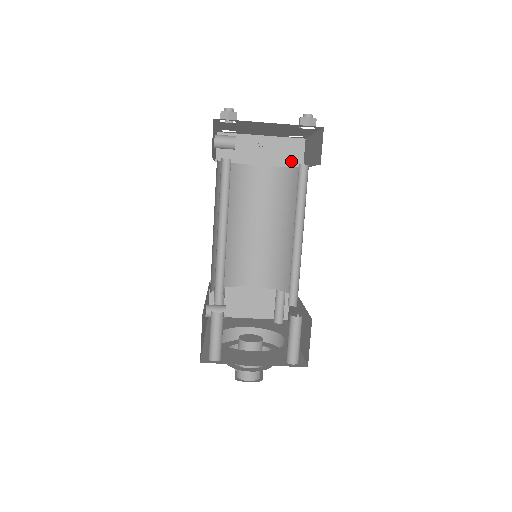
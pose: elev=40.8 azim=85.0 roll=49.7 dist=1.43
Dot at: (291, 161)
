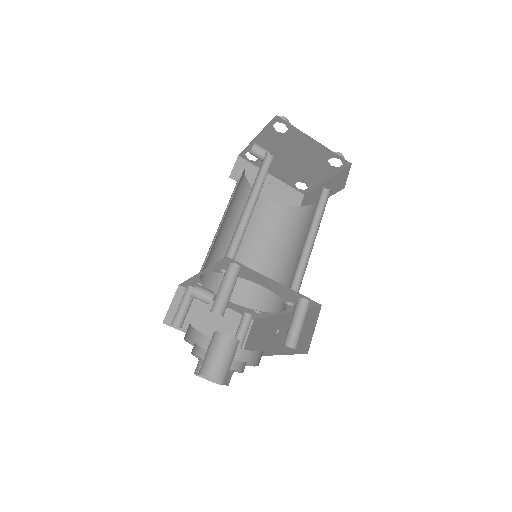
Dot at: occluded
